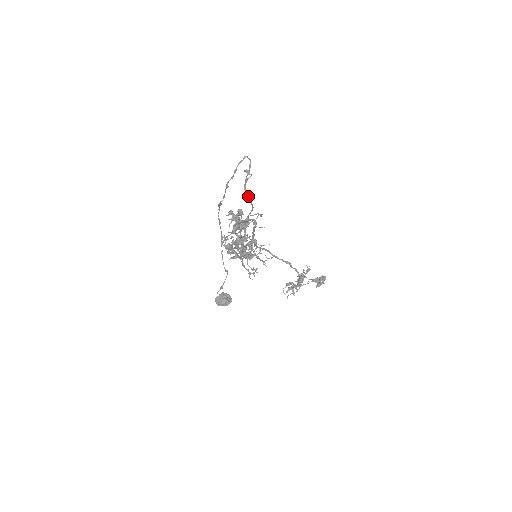
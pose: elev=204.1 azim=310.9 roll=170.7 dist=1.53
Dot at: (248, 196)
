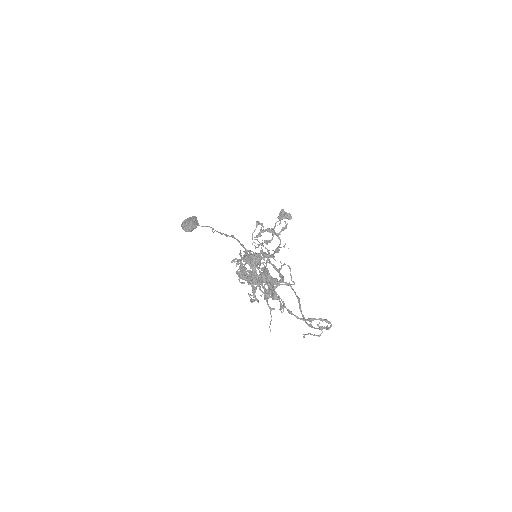
Dot at: (301, 311)
